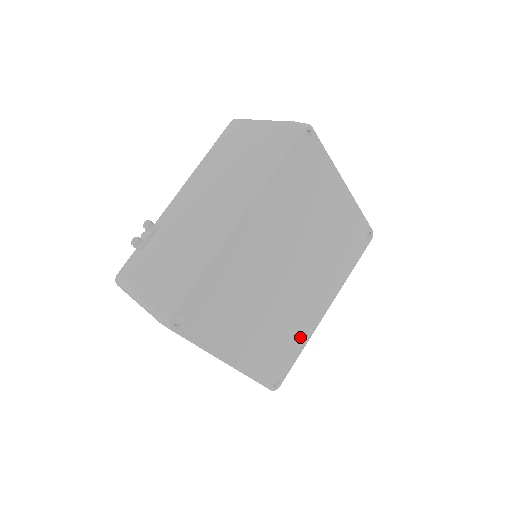
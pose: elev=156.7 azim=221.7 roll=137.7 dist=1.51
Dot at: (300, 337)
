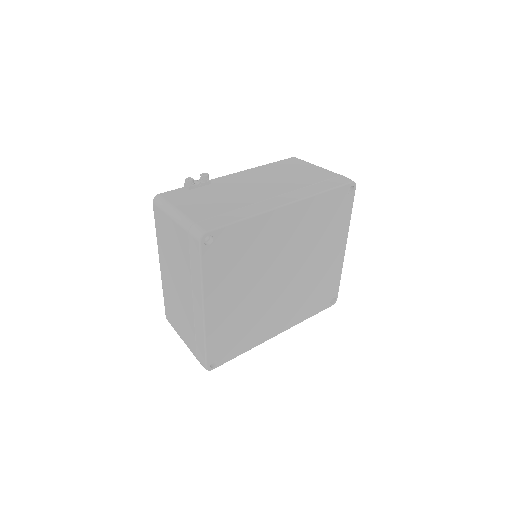
Dot at: (251, 339)
